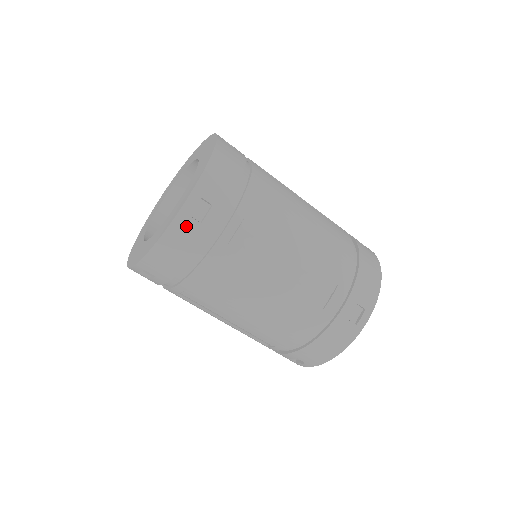
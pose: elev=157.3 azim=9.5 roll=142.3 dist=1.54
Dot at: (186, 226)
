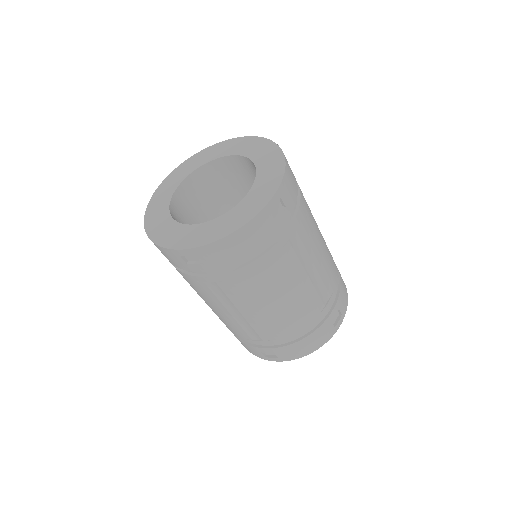
Dot at: (175, 257)
